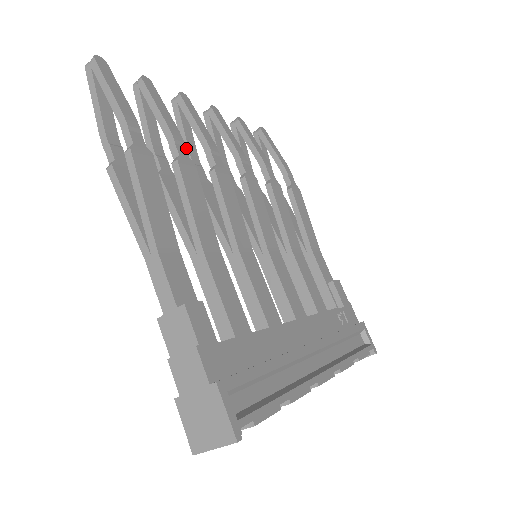
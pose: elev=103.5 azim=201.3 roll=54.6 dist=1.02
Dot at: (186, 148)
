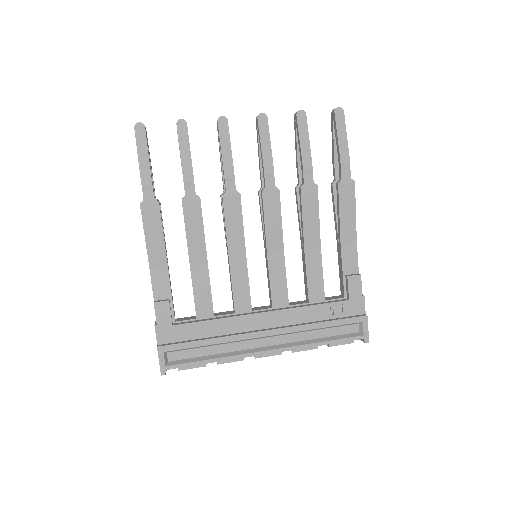
Dot at: (221, 165)
